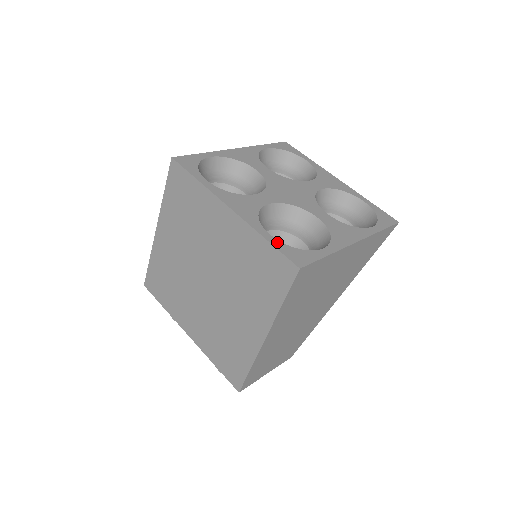
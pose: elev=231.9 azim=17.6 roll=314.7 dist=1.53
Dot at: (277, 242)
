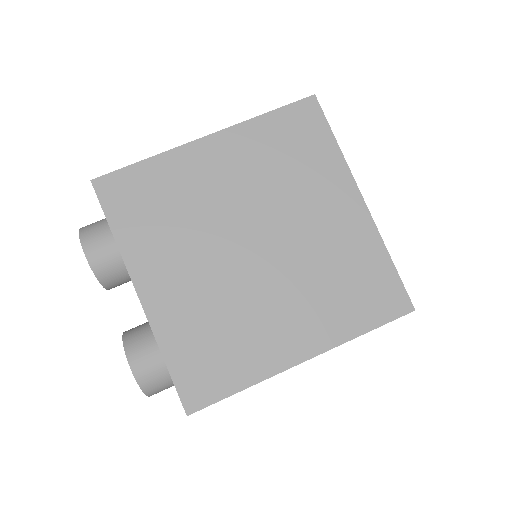
Dot at: occluded
